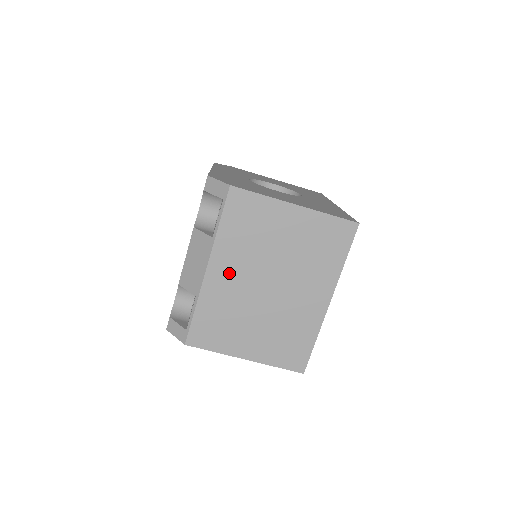
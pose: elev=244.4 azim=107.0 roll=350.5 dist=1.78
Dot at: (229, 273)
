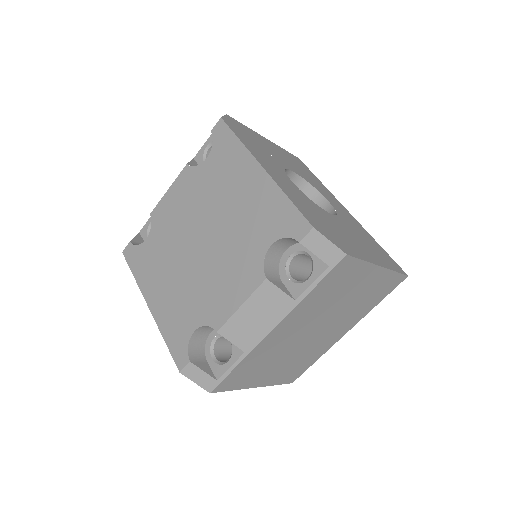
Dot at: (290, 329)
